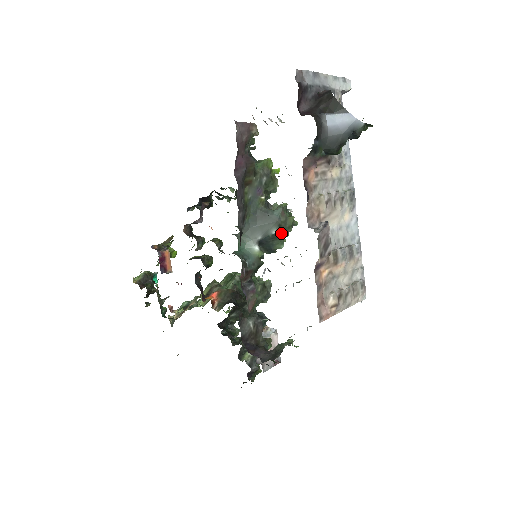
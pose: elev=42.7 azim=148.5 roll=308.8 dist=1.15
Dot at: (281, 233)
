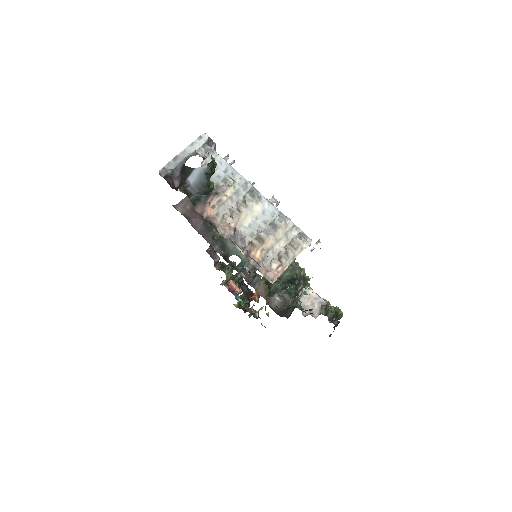
Dot at: occluded
